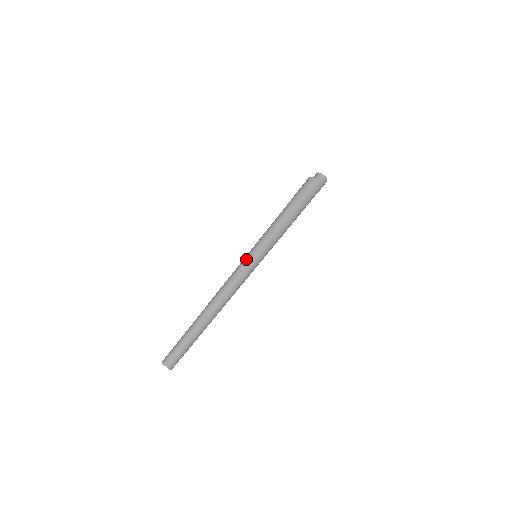
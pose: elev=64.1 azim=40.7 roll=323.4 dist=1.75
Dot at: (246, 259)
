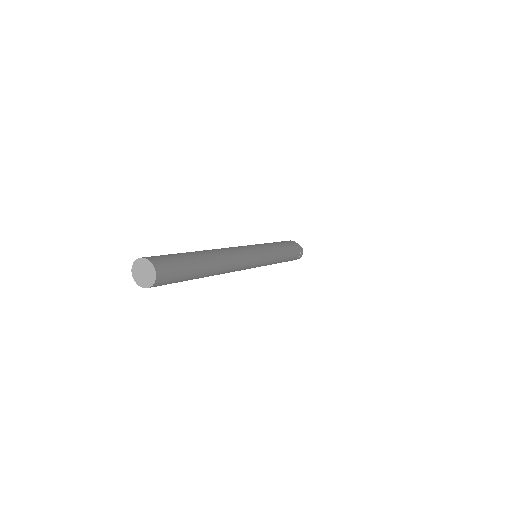
Dot at: (250, 245)
